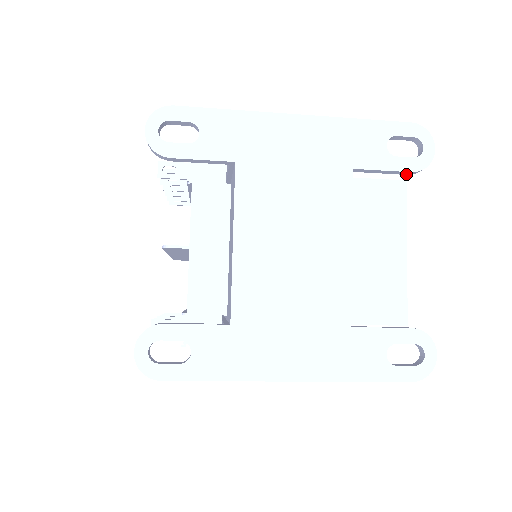
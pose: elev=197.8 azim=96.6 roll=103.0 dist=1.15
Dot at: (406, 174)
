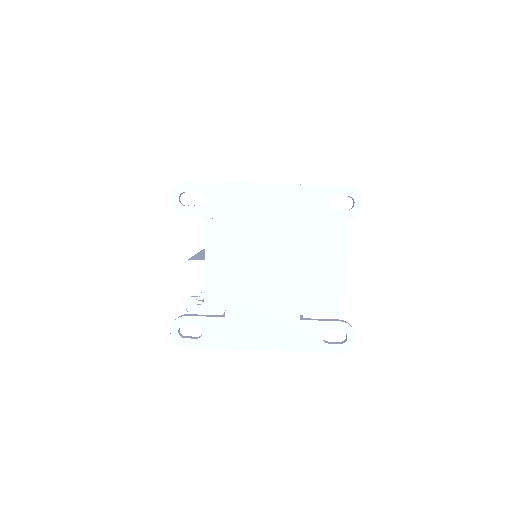
Dot at: occluded
